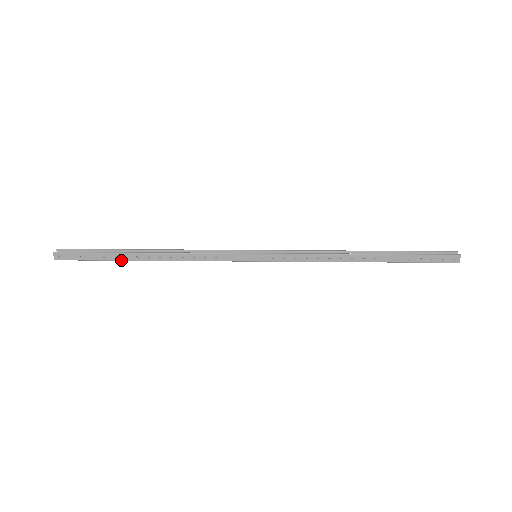
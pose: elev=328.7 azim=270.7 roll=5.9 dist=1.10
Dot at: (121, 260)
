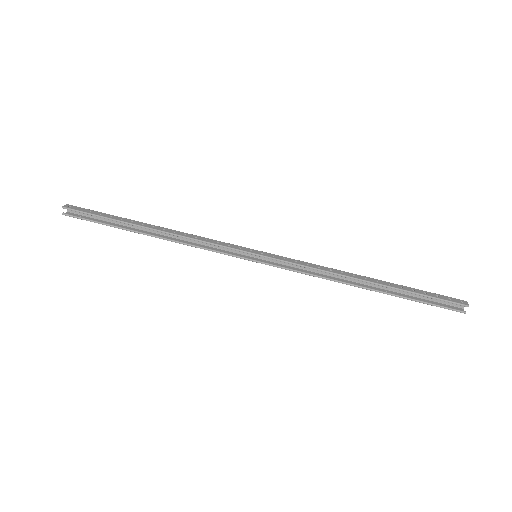
Dot at: (128, 227)
